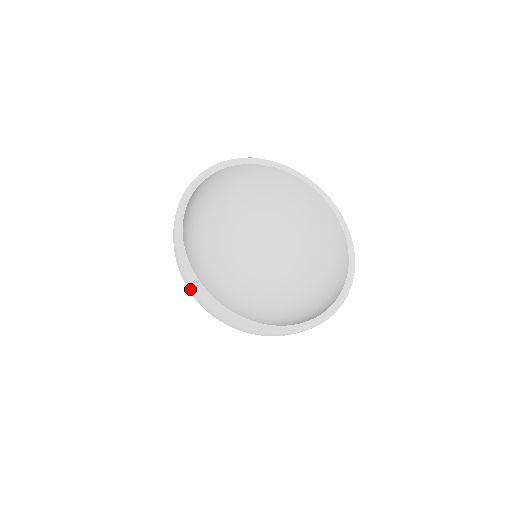
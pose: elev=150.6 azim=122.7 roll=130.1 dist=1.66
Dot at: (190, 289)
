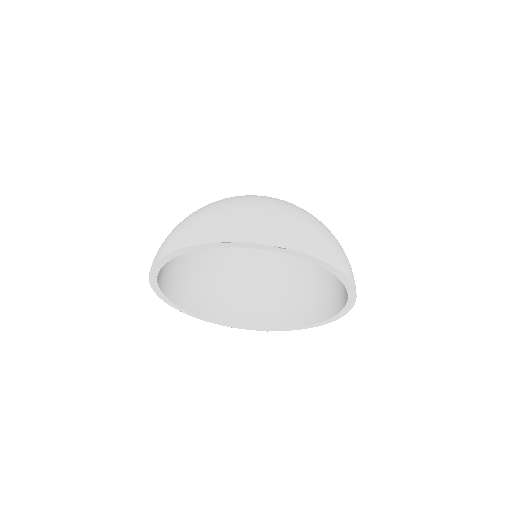
Dot at: occluded
